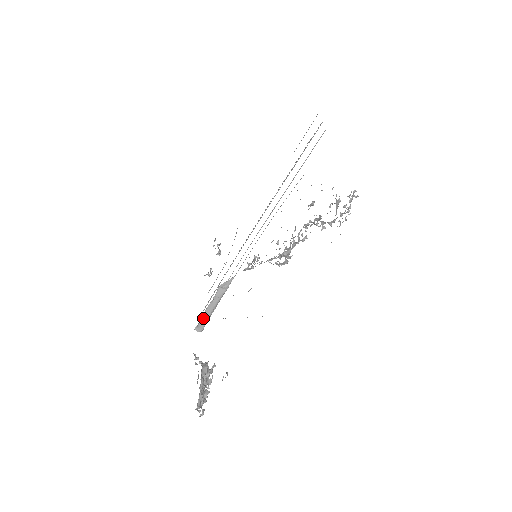
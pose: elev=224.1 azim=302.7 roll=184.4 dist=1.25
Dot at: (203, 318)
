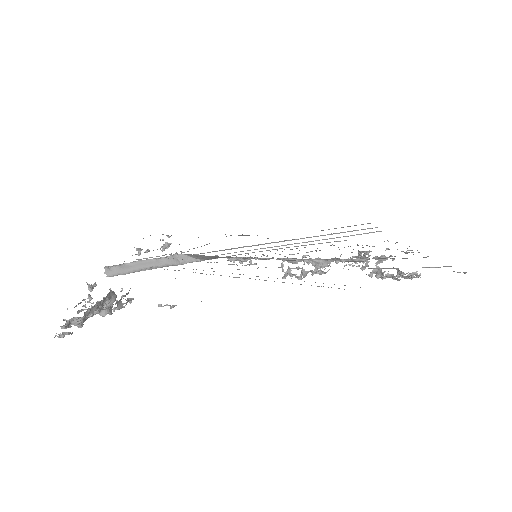
Dot at: (127, 265)
